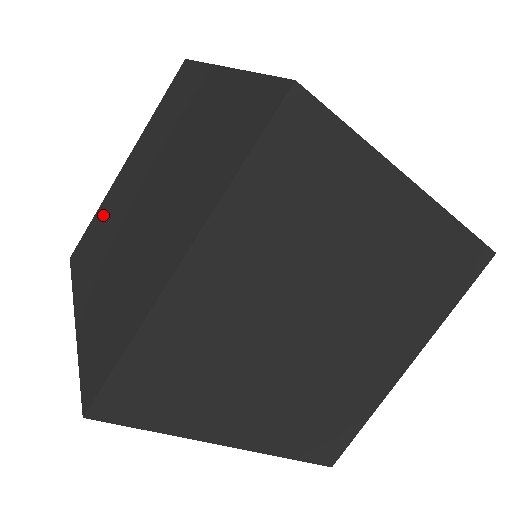
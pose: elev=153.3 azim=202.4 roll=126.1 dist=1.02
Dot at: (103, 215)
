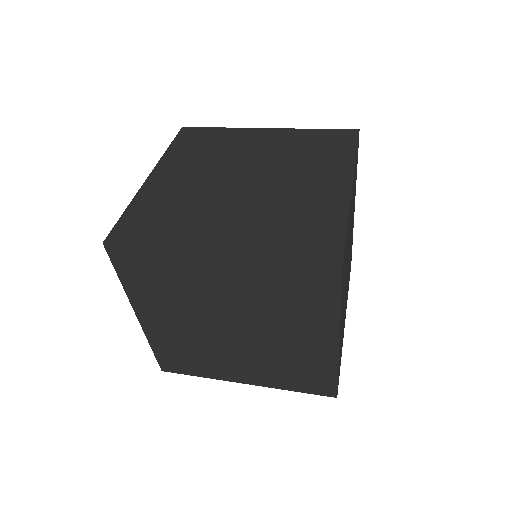
Dot at: (157, 203)
